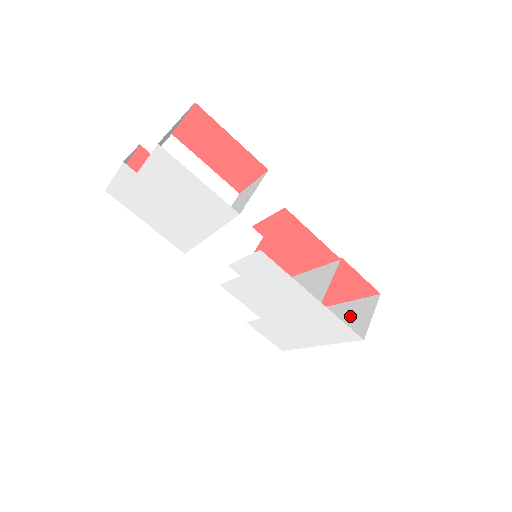
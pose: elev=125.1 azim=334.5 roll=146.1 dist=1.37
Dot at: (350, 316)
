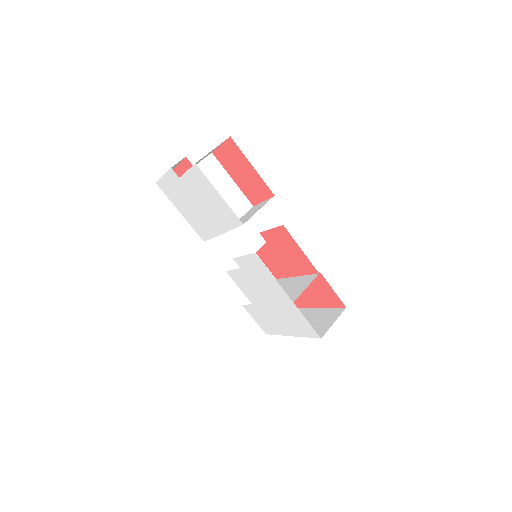
Dot at: (320, 319)
